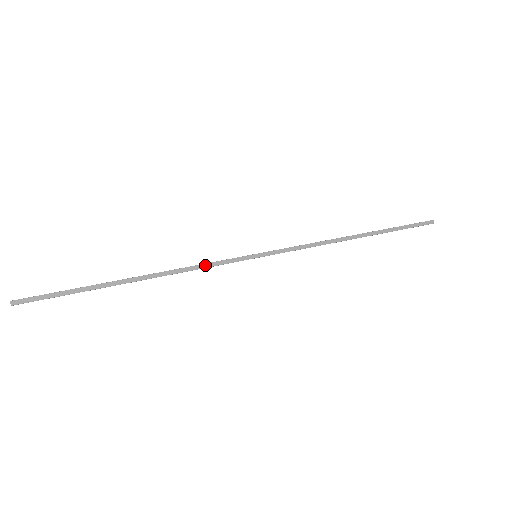
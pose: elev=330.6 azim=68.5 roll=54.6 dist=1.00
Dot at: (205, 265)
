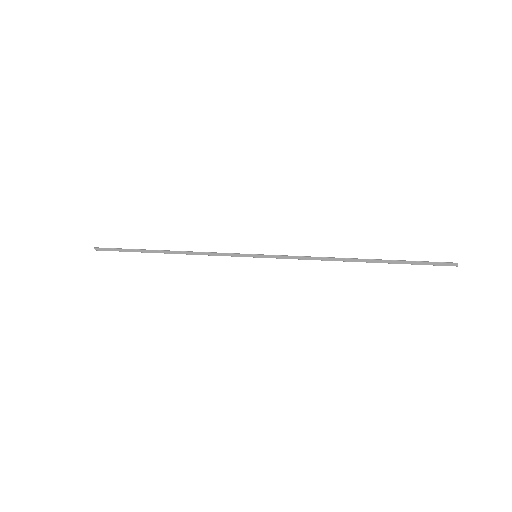
Dot at: (214, 254)
